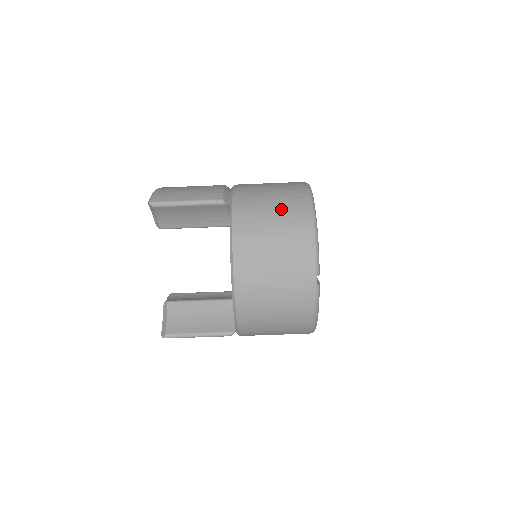
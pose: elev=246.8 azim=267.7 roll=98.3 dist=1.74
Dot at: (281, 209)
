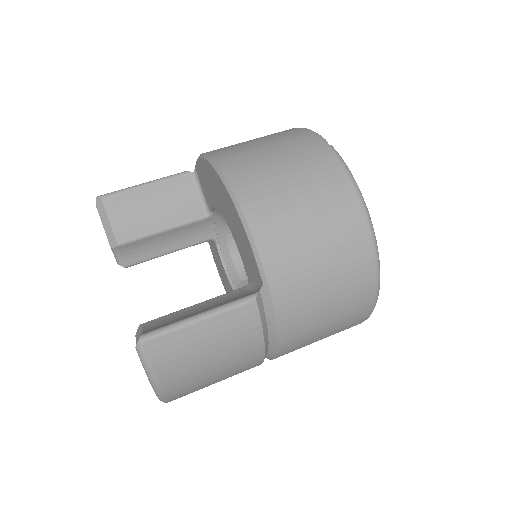
Dot at: occluded
